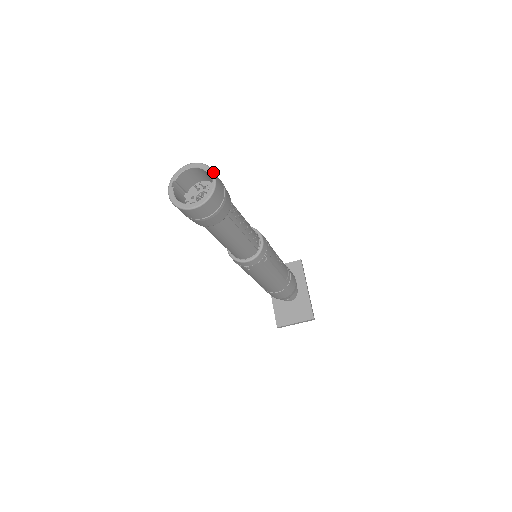
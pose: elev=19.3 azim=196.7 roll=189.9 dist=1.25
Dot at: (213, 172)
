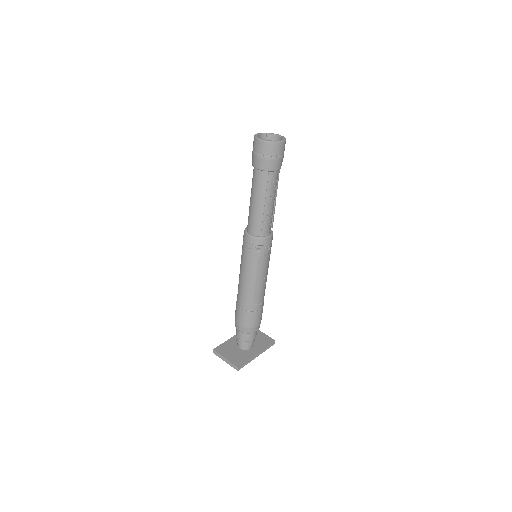
Dot at: (285, 140)
